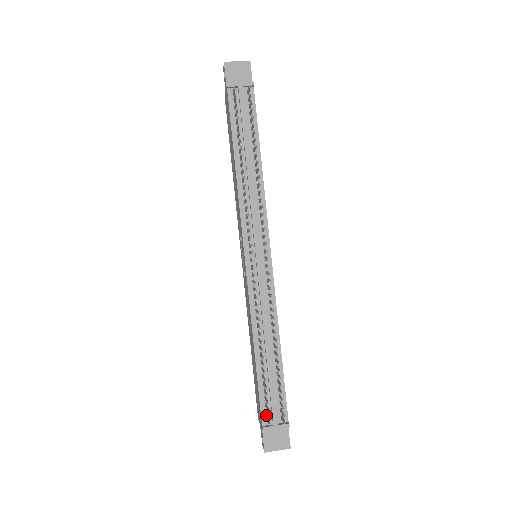
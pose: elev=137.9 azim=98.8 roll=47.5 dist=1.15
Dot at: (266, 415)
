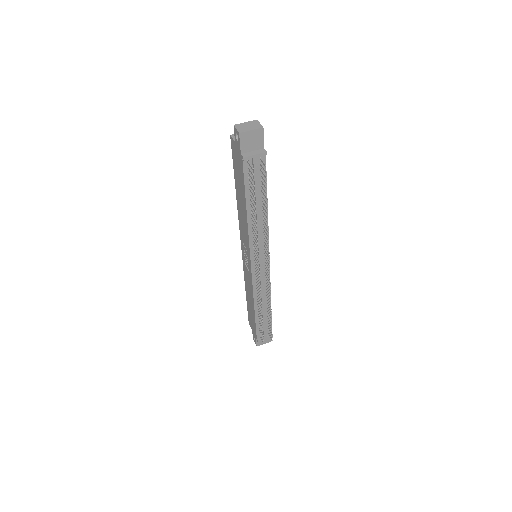
Dot at: (259, 334)
